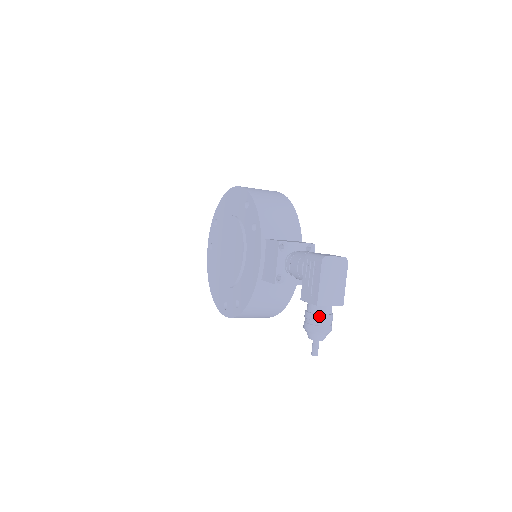
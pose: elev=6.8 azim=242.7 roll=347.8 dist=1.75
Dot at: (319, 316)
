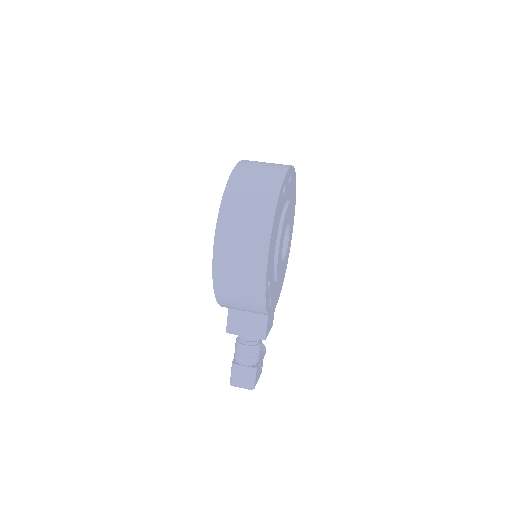
Dot at: occluded
